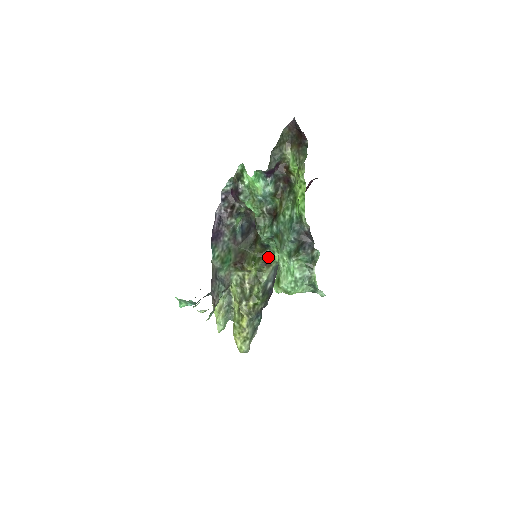
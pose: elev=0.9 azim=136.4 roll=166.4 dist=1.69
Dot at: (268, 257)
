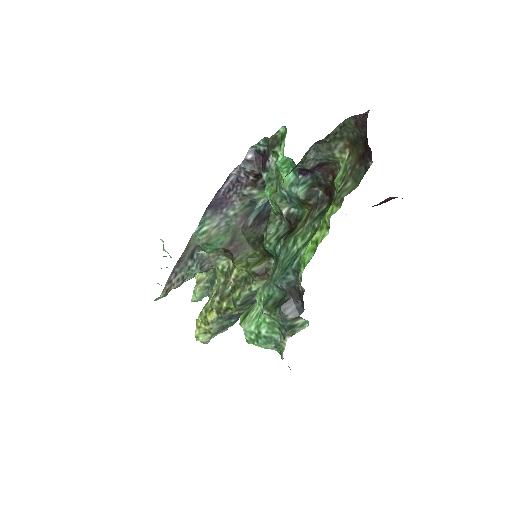
Dot at: (268, 267)
